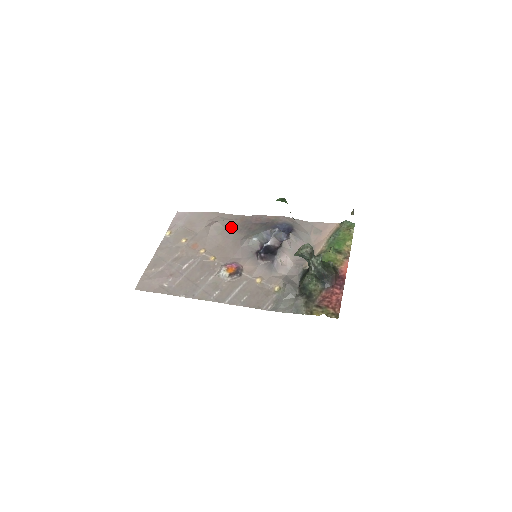
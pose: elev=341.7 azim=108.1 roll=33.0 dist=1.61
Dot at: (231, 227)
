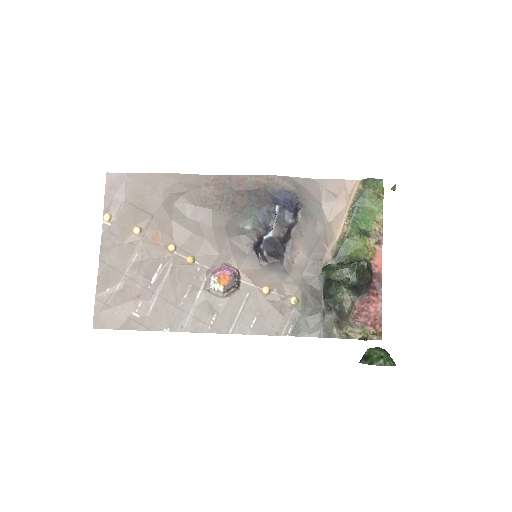
Dot at: (204, 202)
